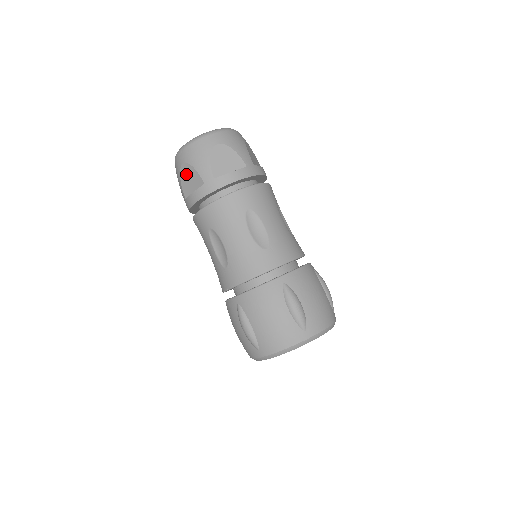
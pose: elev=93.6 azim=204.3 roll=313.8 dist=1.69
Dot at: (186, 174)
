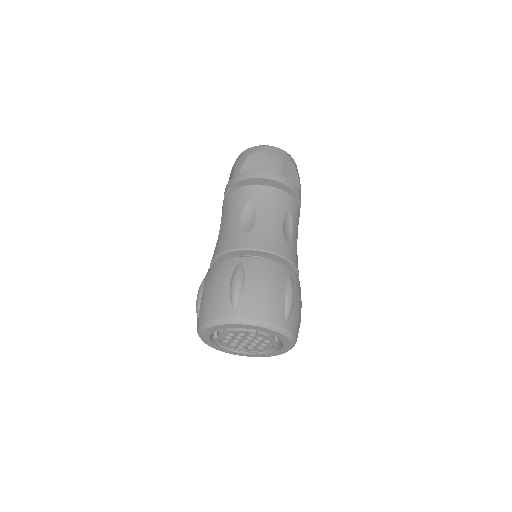
Dot at: (256, 159)
